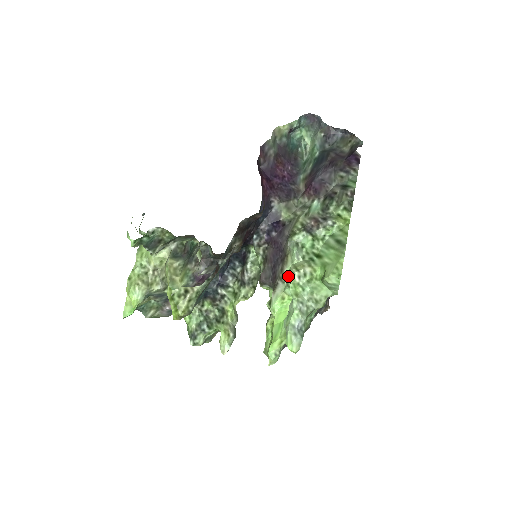
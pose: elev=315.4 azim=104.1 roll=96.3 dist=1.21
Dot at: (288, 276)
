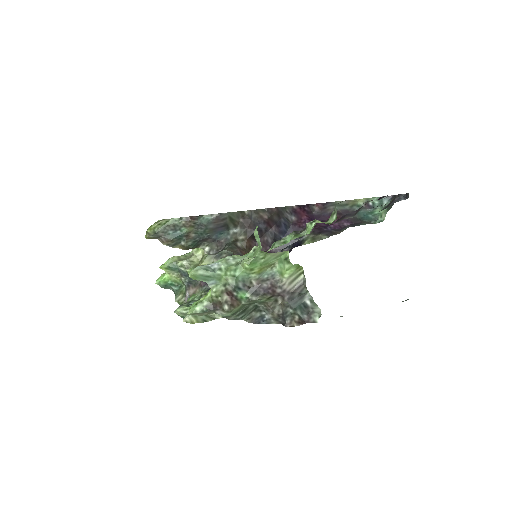
Dot at: occluded
